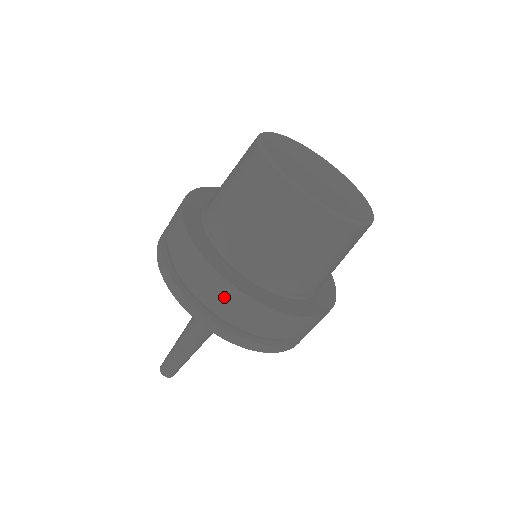
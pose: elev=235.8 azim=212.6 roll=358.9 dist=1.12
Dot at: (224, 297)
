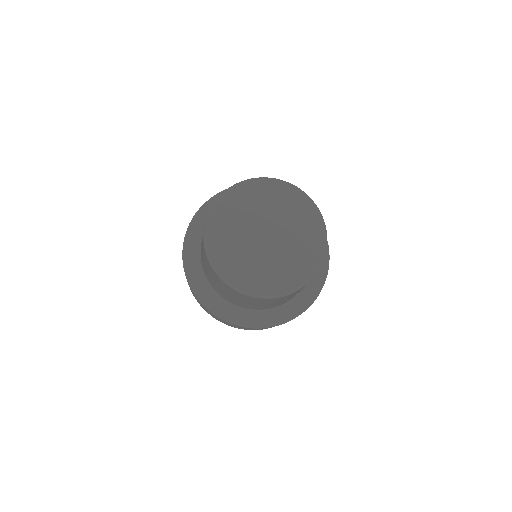
Dot at: occluded
